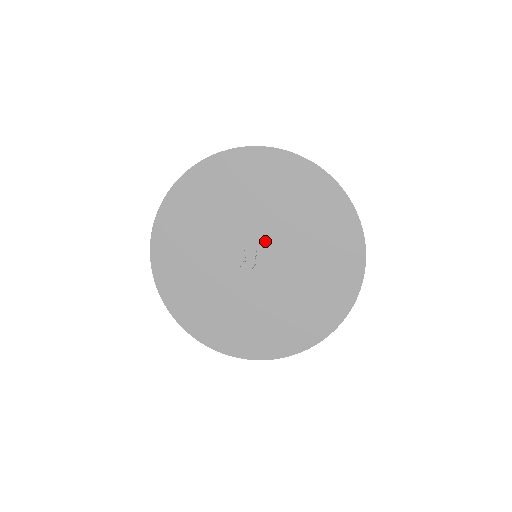
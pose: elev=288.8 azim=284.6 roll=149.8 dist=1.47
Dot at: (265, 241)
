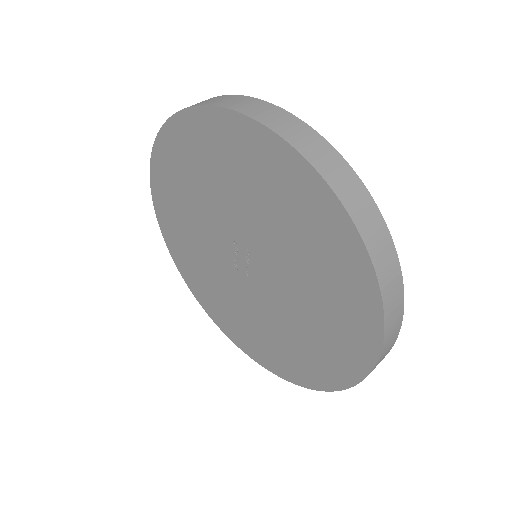
Dot at: (253, 248)
